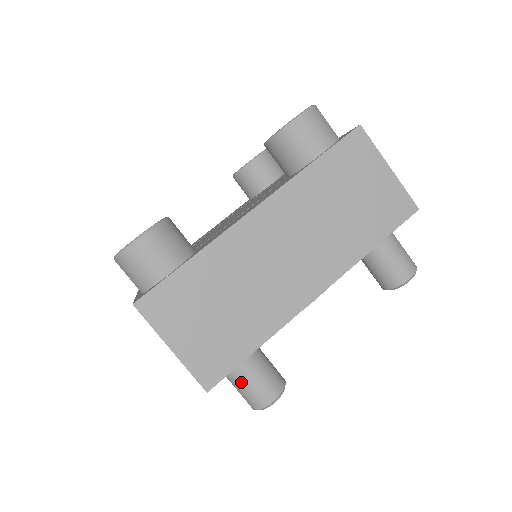
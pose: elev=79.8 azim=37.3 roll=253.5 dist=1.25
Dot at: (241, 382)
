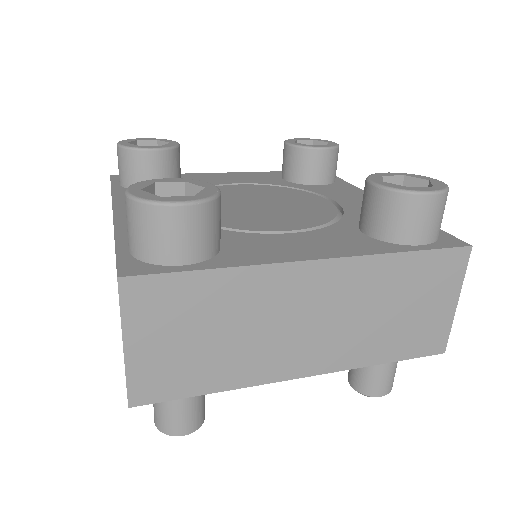
Dot at: (166, 402)
